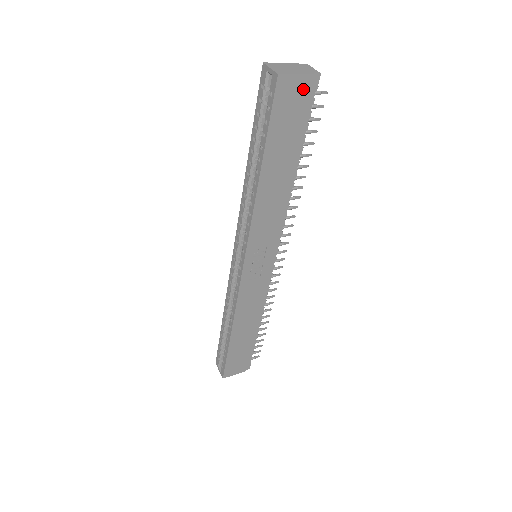
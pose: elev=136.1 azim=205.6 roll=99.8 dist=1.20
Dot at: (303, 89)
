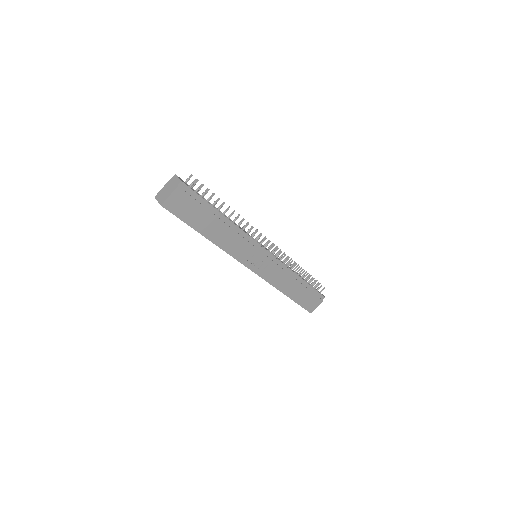
Dot at: (181, 195)
